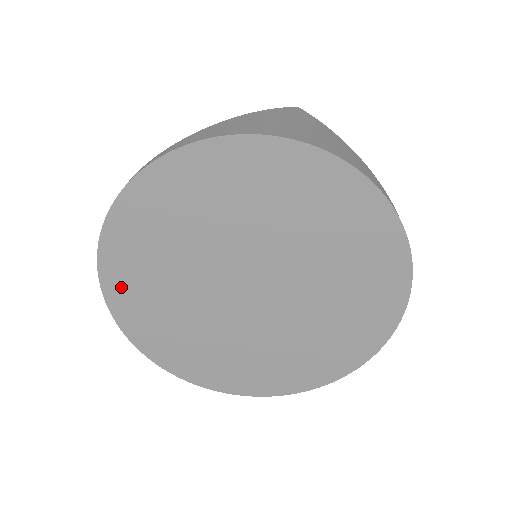
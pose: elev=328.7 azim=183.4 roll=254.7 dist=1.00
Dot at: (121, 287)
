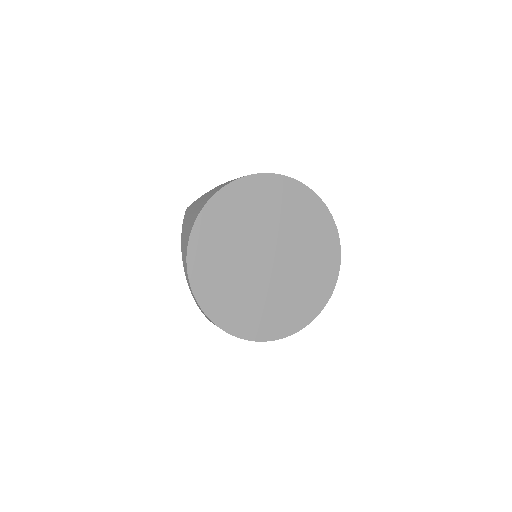
Dot at: (225, 201)
